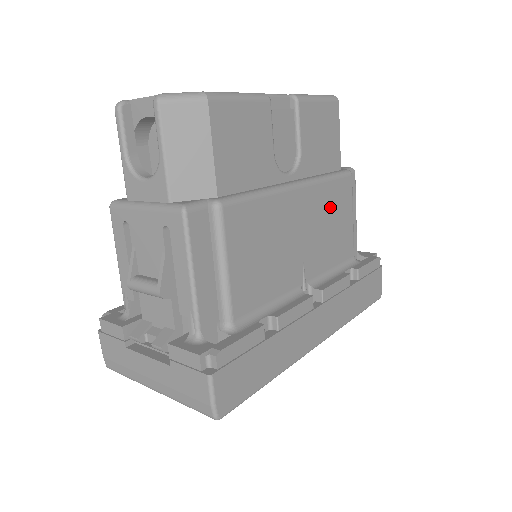
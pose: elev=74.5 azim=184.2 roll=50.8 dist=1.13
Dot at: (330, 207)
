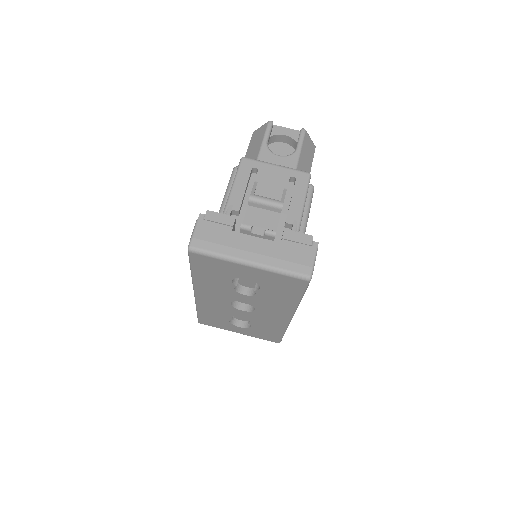
Dot at: occluded
